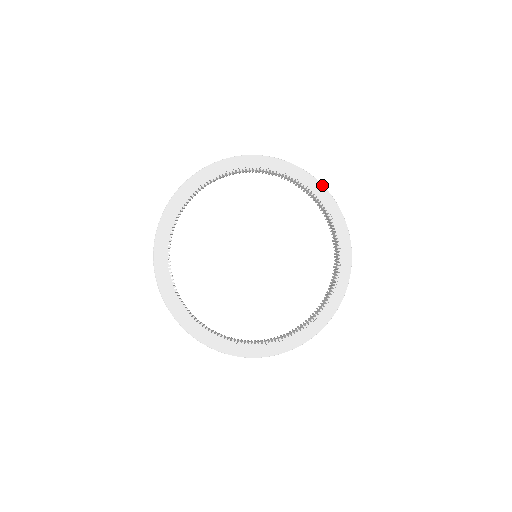
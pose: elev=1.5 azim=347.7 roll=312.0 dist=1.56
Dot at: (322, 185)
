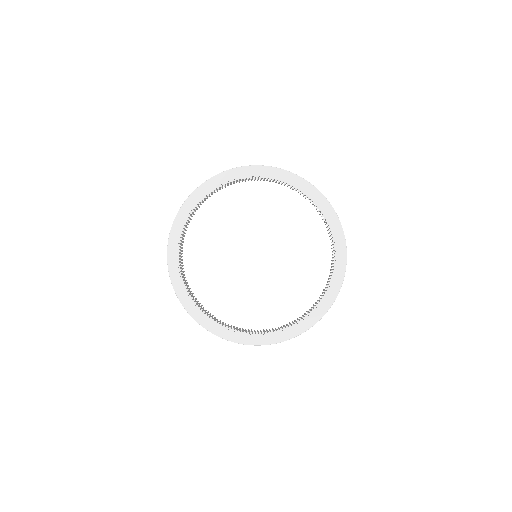
Dot at: (330, 204)
